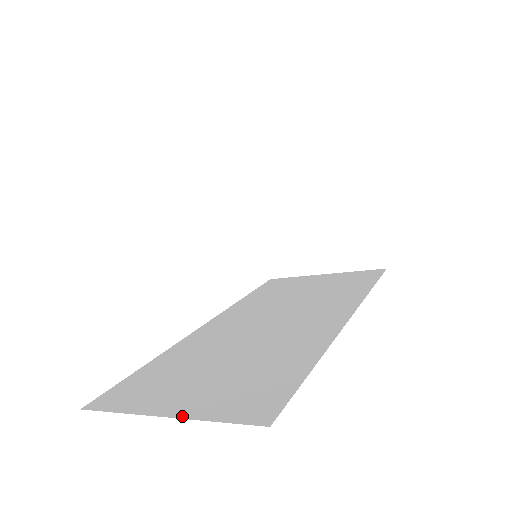
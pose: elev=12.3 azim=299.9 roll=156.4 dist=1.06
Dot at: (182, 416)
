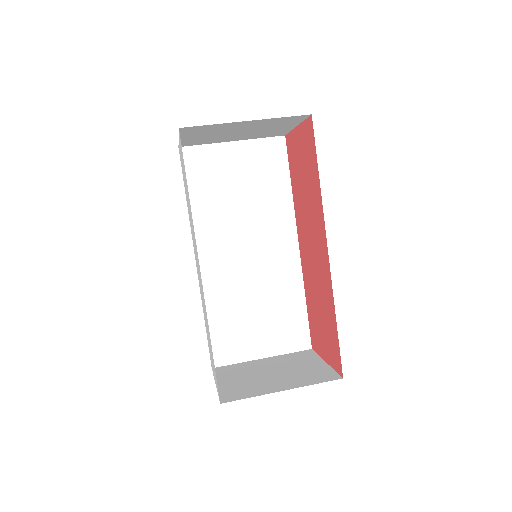
Dot at: (272, 355)
